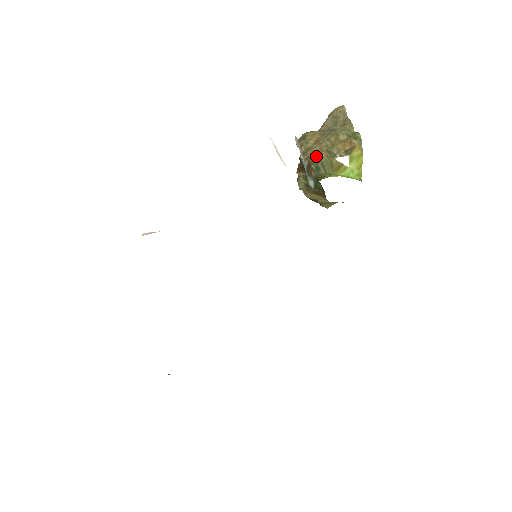
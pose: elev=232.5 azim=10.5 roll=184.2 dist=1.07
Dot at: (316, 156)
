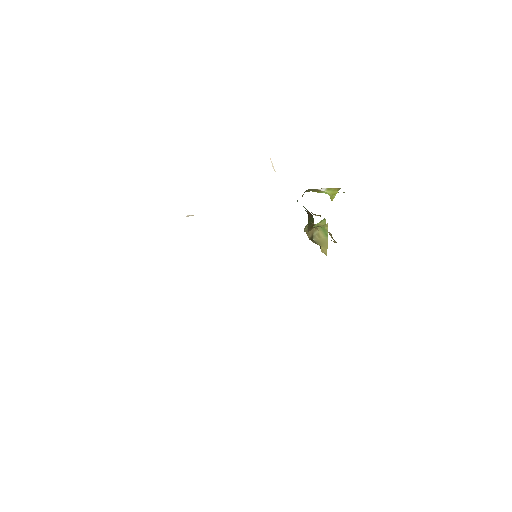
Dot at: occluded
